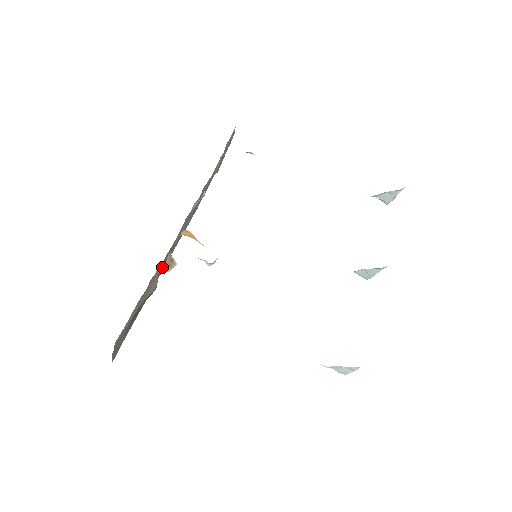
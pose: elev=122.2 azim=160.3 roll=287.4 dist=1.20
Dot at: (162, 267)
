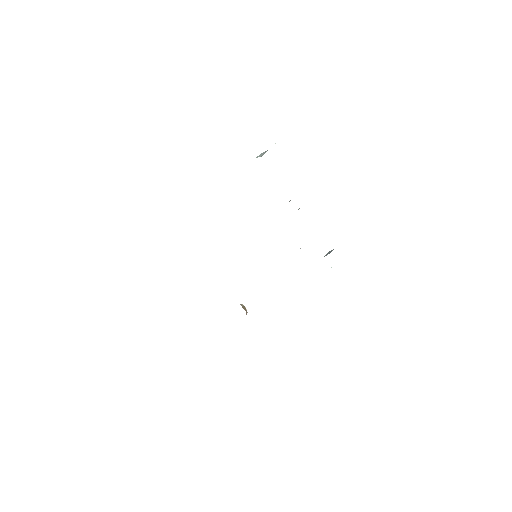
Dot at: occluded
